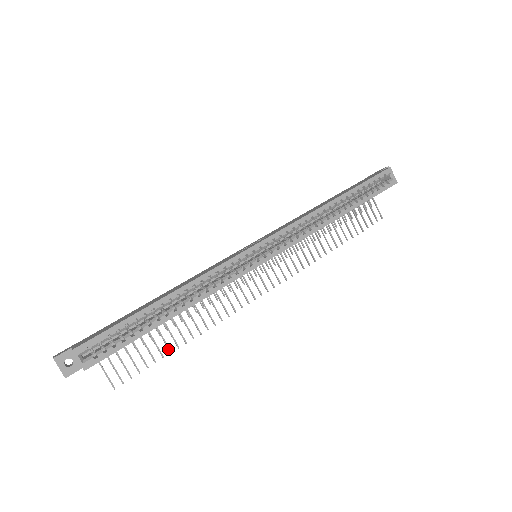
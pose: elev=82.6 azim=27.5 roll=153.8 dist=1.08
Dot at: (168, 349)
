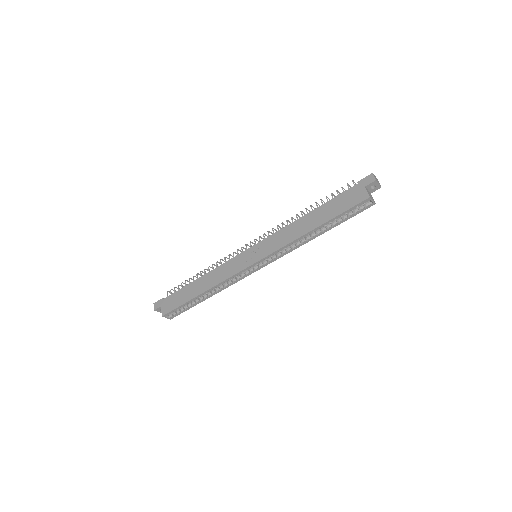
Dot at: occluded
